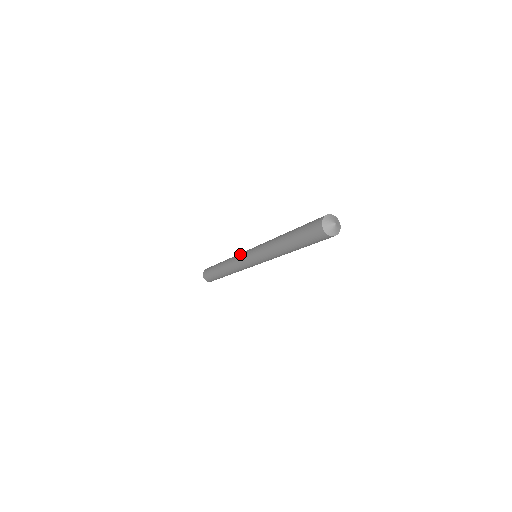
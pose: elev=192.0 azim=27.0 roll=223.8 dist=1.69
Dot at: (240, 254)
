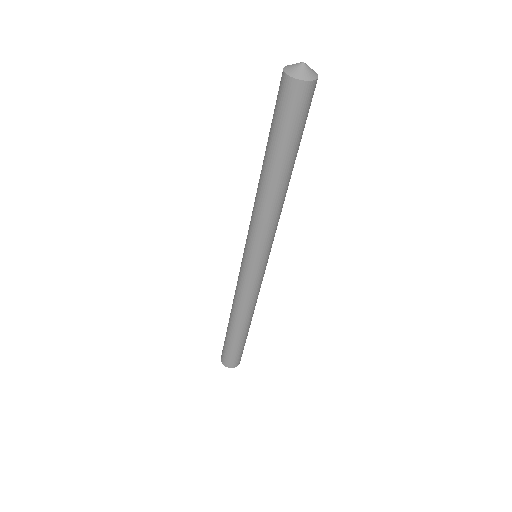
Dot at: (238, 276)
